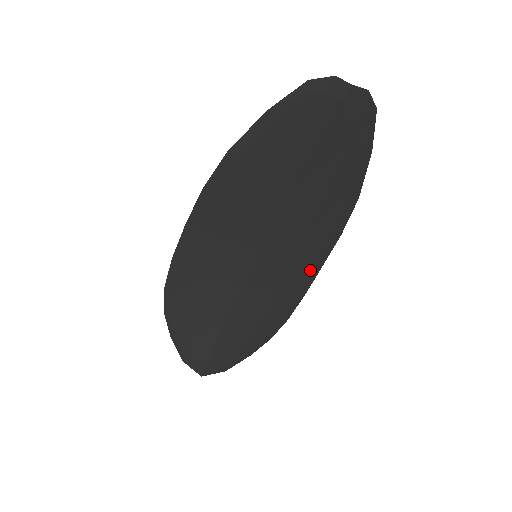
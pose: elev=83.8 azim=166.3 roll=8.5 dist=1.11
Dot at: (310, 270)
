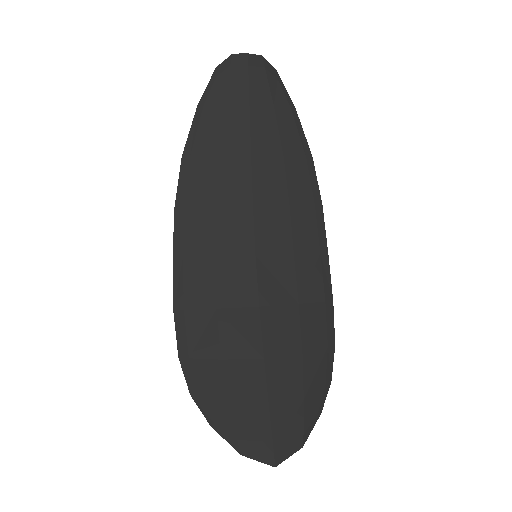
Dot at: (319, 260)
